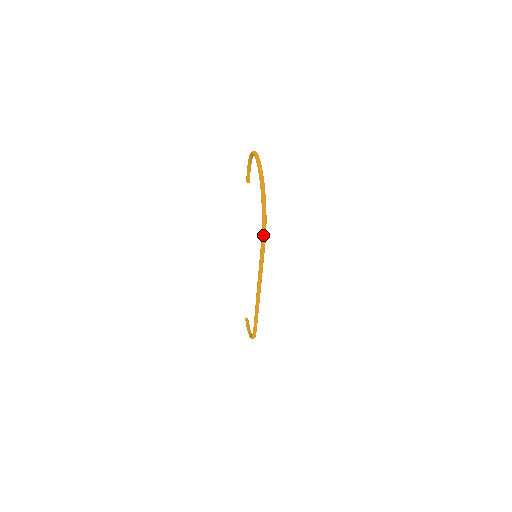
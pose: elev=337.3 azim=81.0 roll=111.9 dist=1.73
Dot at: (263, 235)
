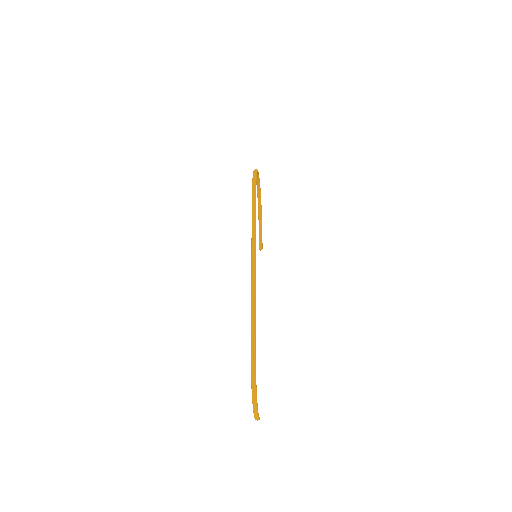
Dot at: (253, 188)
